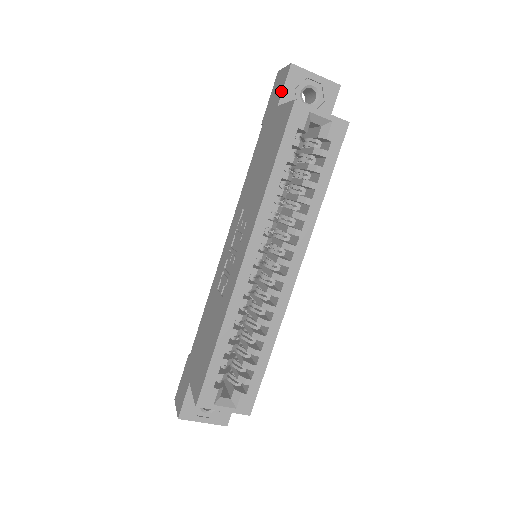
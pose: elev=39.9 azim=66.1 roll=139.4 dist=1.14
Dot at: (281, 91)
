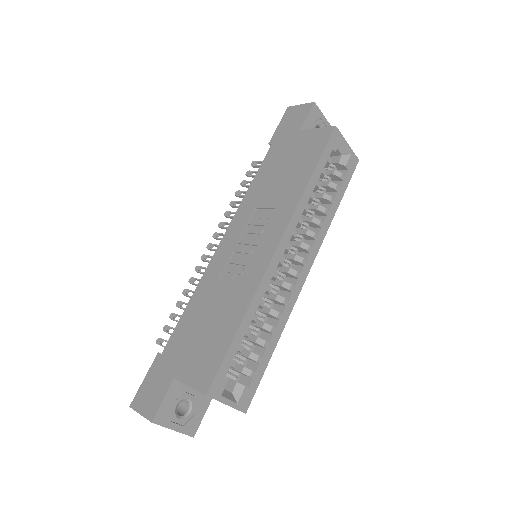
Dot at: (303, 120)
